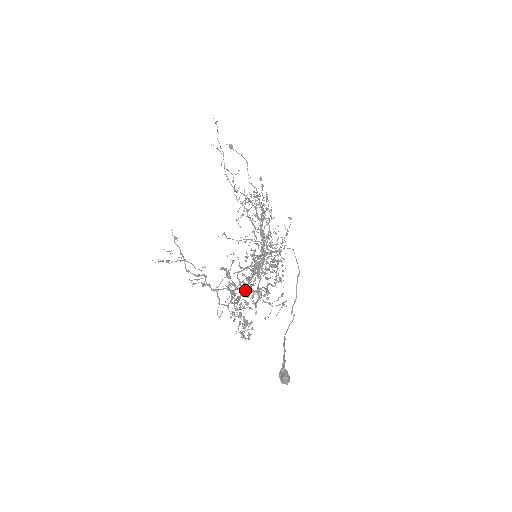
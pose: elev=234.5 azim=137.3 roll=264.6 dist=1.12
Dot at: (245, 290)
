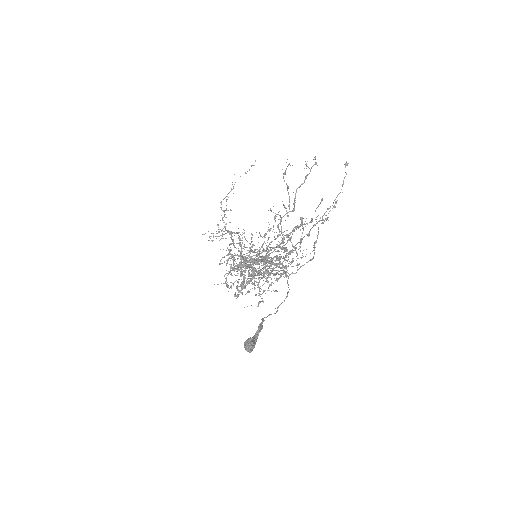
Dot at: occluded
